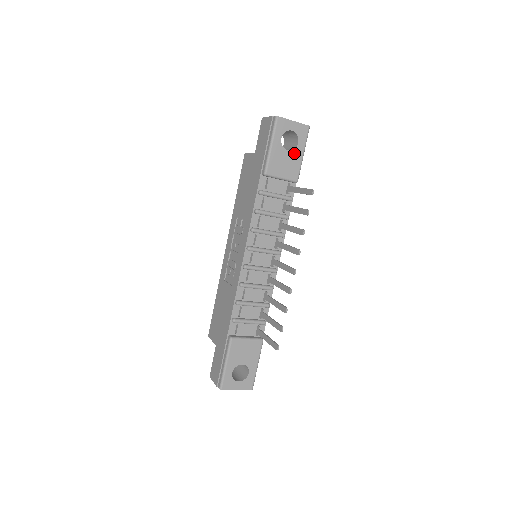
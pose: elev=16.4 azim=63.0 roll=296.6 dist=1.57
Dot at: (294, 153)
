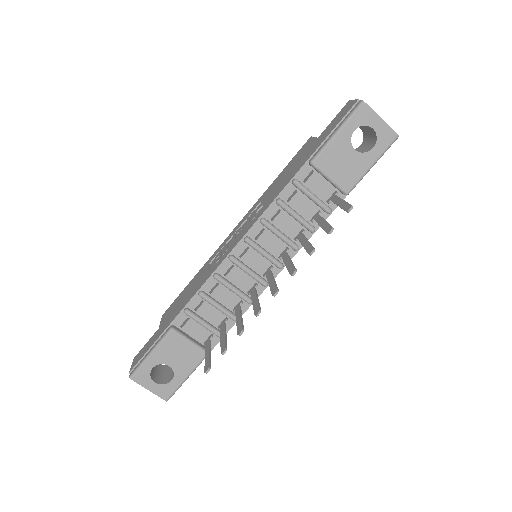
Dot at: (361, 157)
